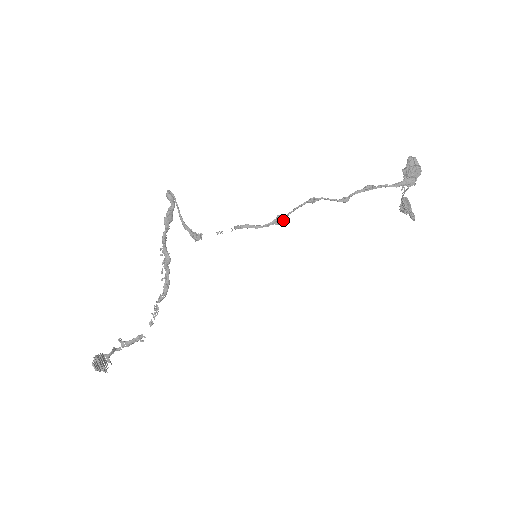
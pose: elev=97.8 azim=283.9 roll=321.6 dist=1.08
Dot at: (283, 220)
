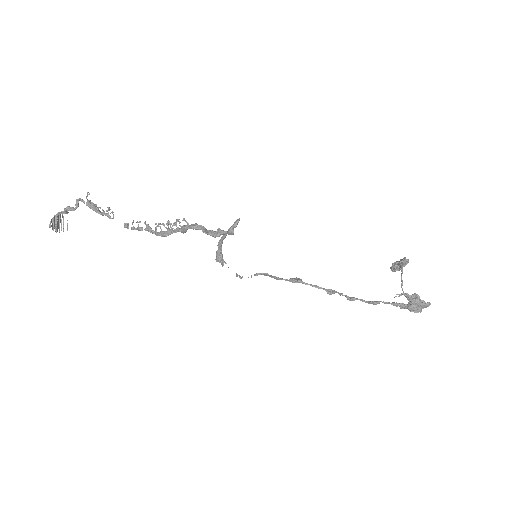
Dot at: (297, 282)
